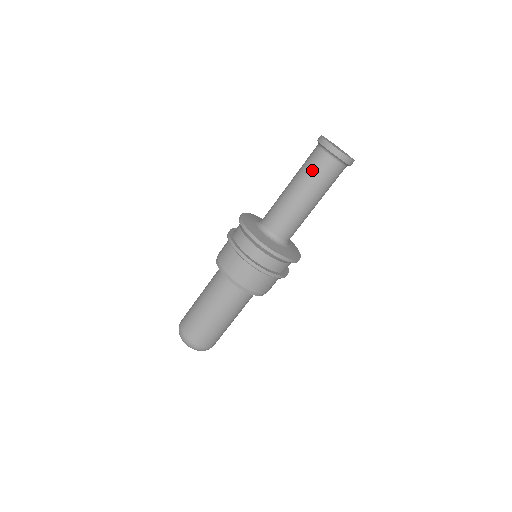
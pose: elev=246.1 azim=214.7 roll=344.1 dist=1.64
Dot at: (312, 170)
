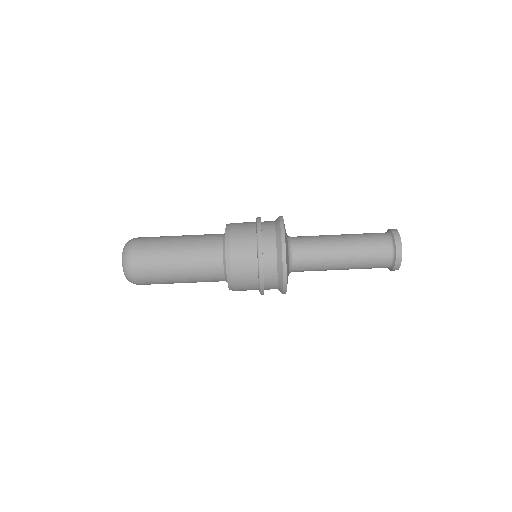
Dot at: (369, 240)
